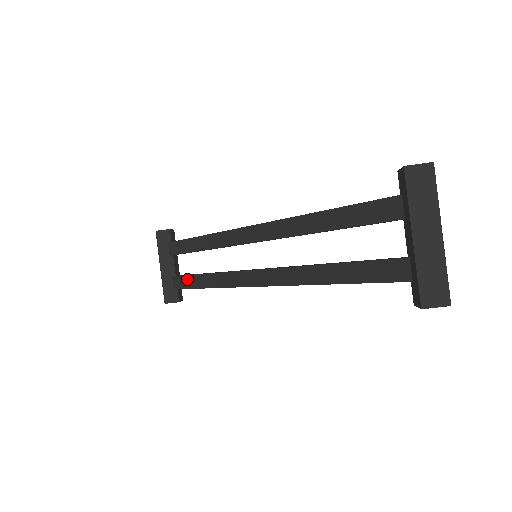
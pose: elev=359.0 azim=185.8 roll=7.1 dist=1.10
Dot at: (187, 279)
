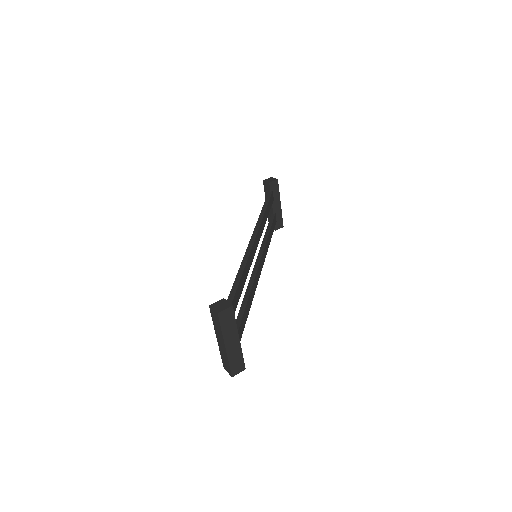
Dot at: occluded
